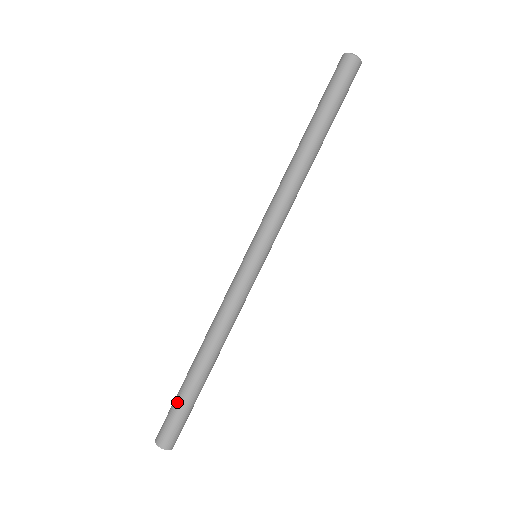
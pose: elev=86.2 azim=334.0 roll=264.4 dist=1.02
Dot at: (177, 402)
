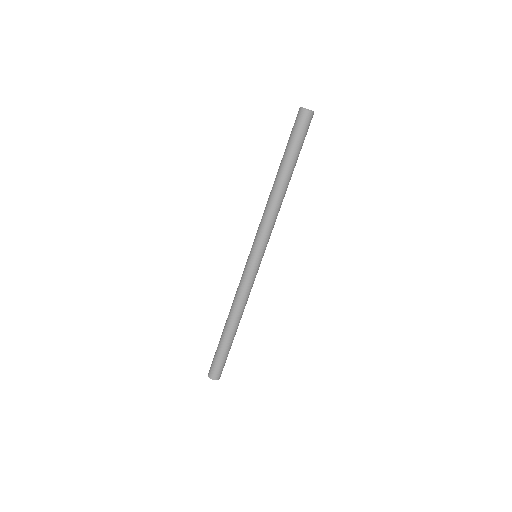
Dot at: (221, 354)
